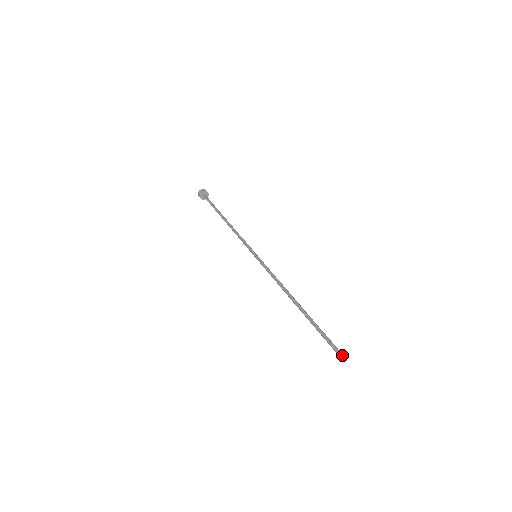
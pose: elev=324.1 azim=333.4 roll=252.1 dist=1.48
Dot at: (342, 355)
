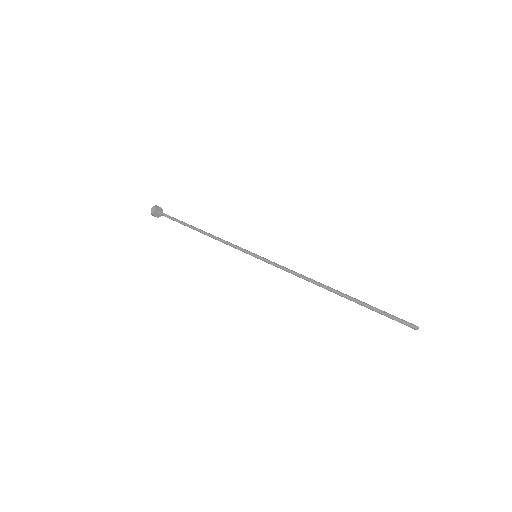
Dot at: (411, 325)
